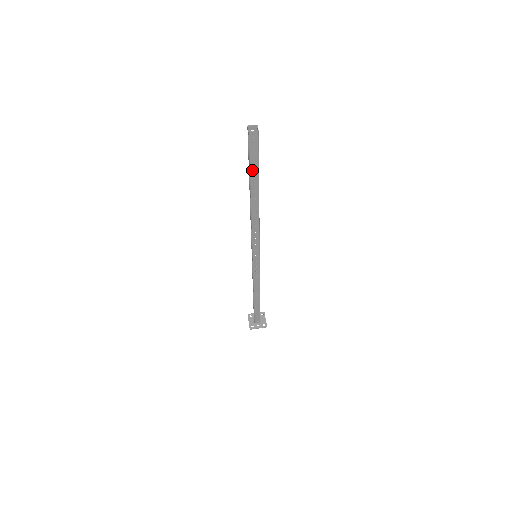
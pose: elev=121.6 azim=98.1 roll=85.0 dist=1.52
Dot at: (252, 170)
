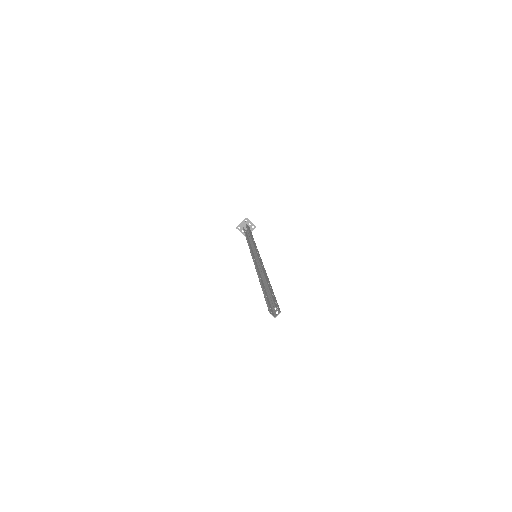
Dot at: occluded
